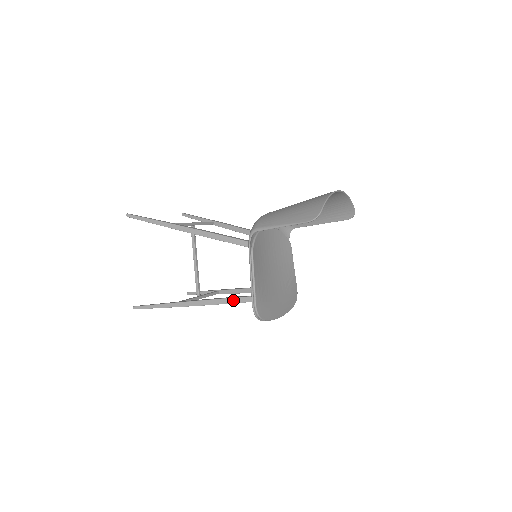
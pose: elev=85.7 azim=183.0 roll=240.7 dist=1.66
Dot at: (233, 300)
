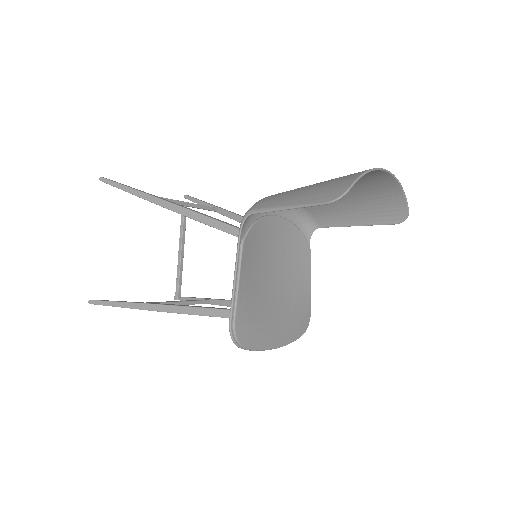
Dot at: (209, 311)
